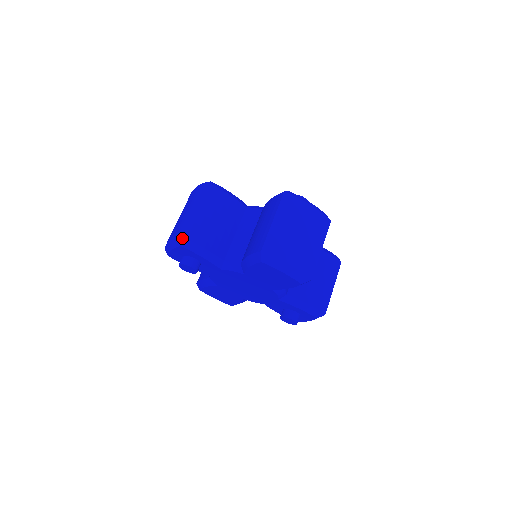
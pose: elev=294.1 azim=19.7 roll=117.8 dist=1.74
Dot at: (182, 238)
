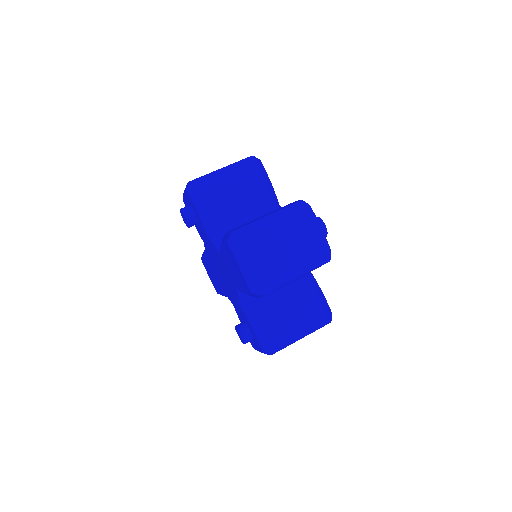
Dot at: (192, 184)
